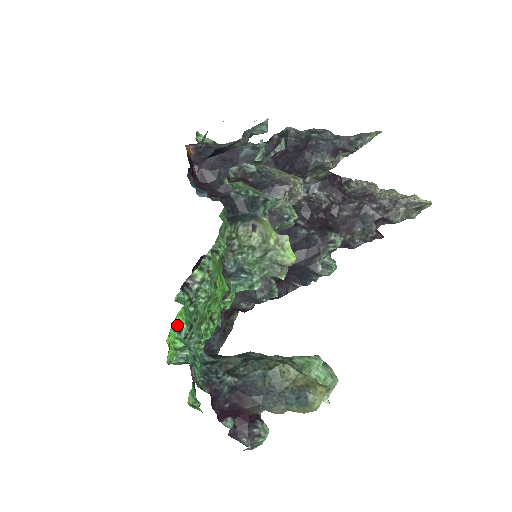
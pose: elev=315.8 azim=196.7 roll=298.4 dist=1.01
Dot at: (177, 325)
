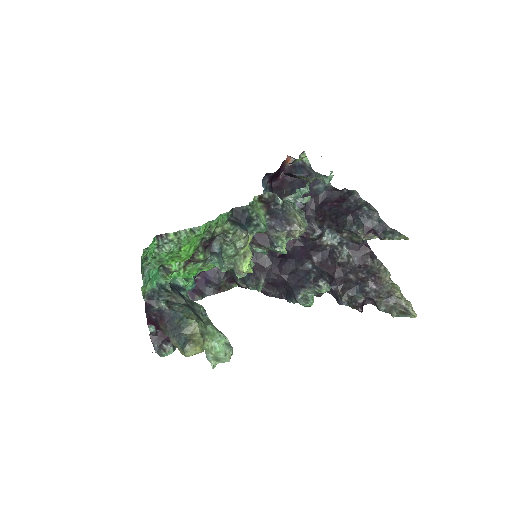
Dot at: occluded
